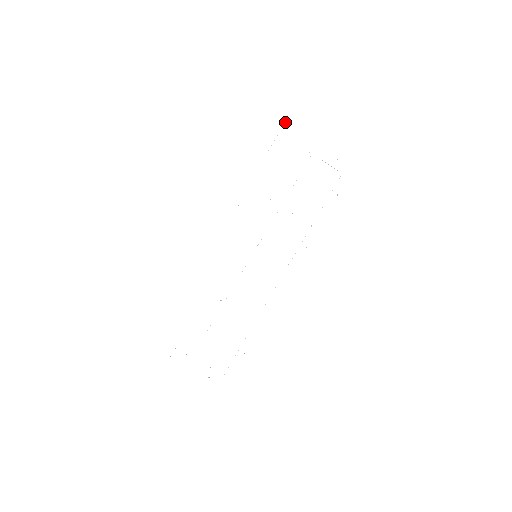
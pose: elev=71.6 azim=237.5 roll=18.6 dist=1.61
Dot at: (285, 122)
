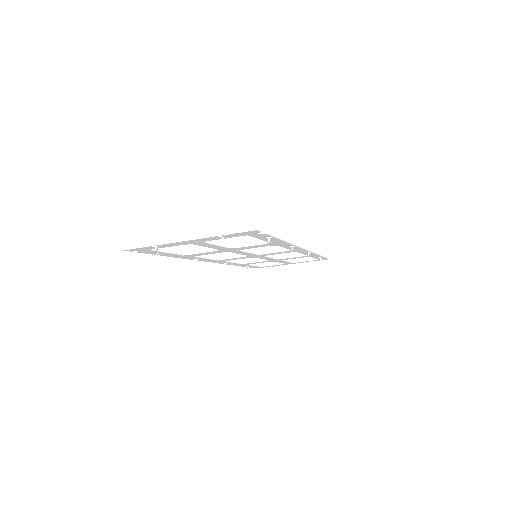
Dot at: occluded
